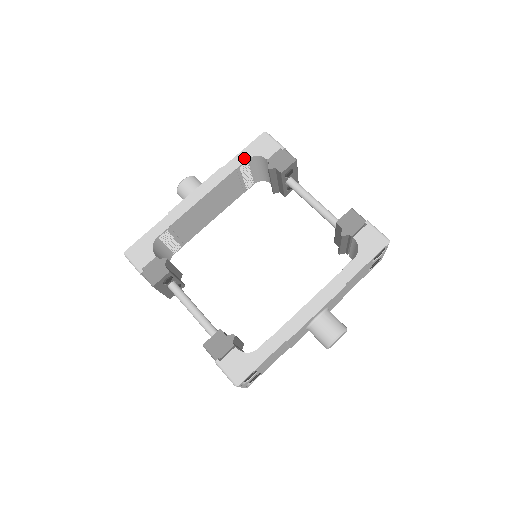
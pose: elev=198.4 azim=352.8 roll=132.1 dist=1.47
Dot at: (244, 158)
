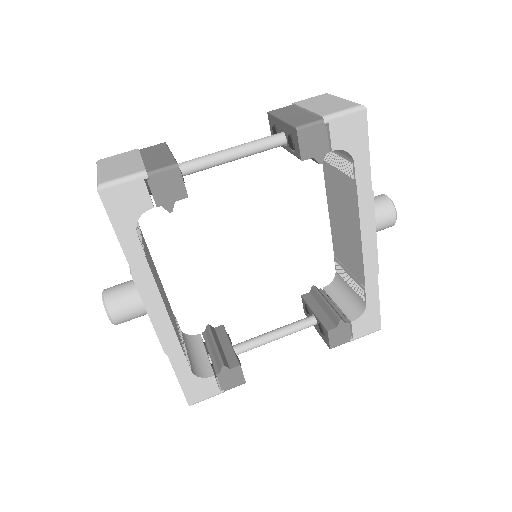
Dot at: (133, 239)
